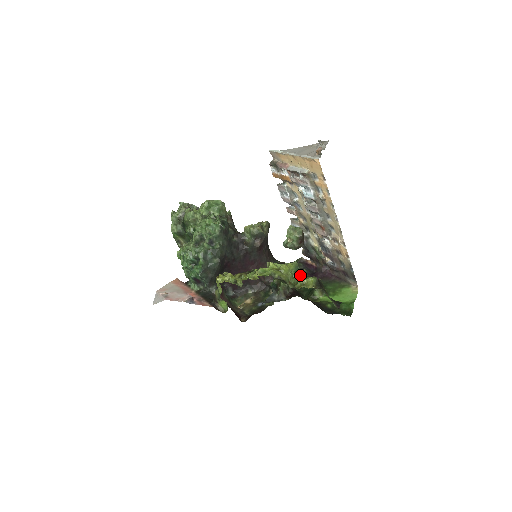
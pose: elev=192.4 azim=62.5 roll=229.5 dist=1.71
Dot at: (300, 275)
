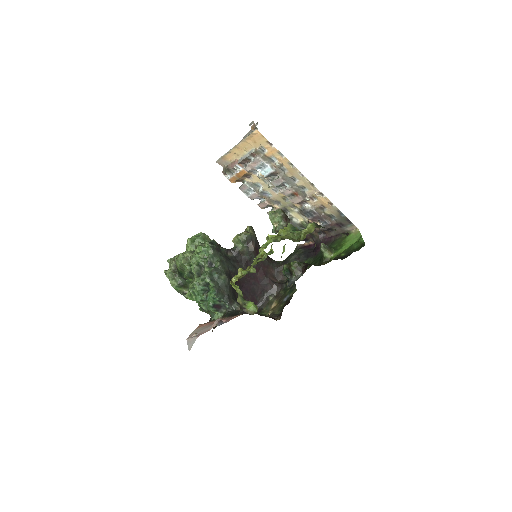
Dot at: occluded
